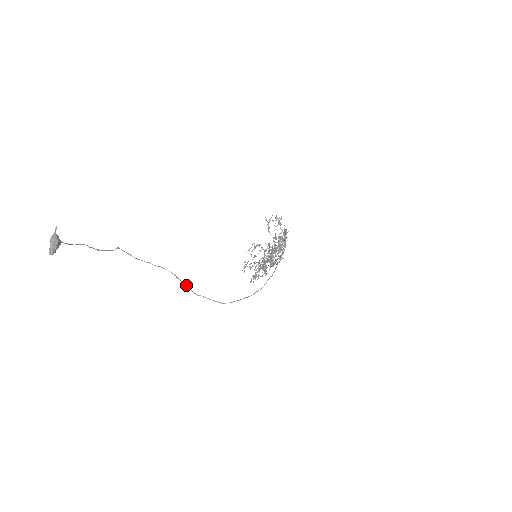
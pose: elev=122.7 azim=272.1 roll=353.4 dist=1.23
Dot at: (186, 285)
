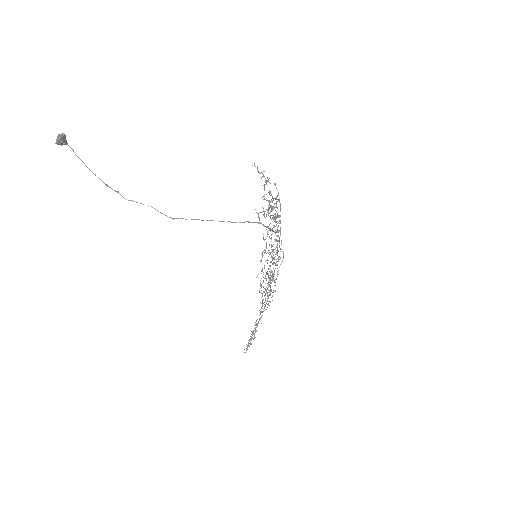
Dot at: (194, 219)
